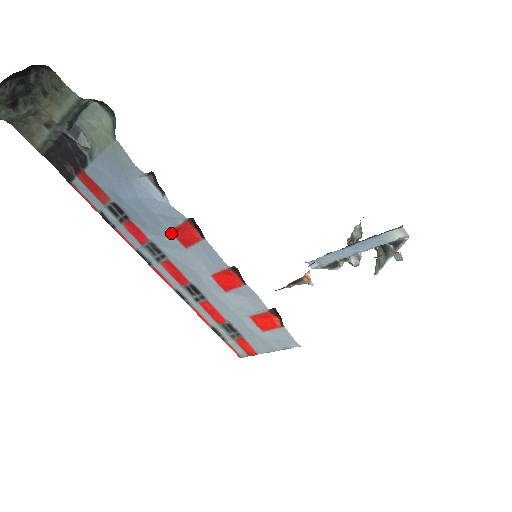
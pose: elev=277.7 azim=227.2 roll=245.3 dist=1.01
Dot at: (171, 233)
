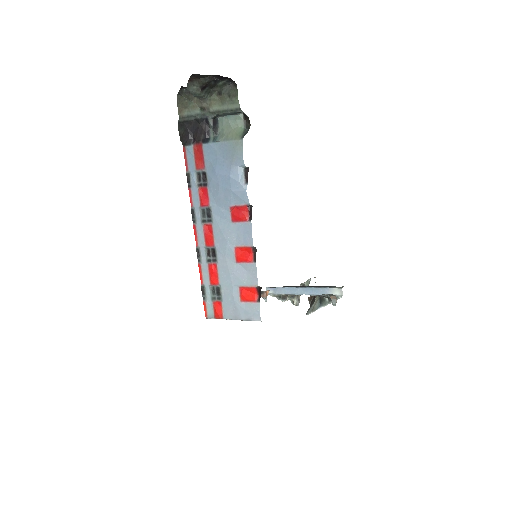
Dot at: (230, 208)
